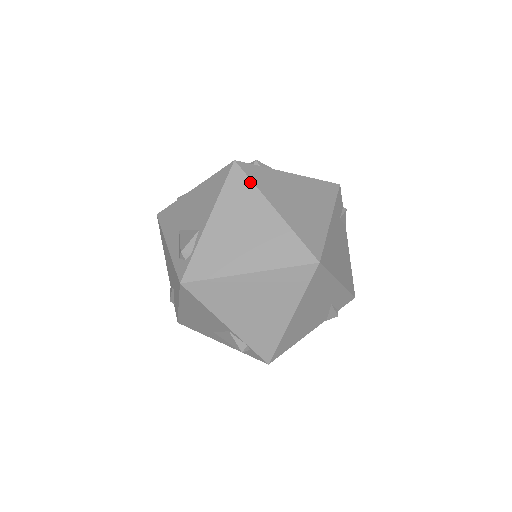
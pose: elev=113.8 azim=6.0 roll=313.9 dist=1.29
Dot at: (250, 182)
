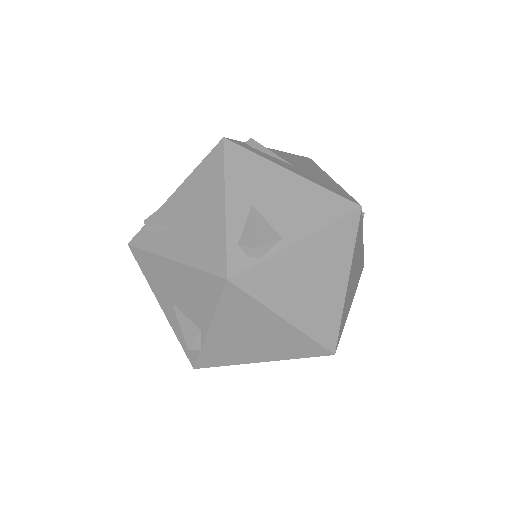
Dot at: (354, 239)
